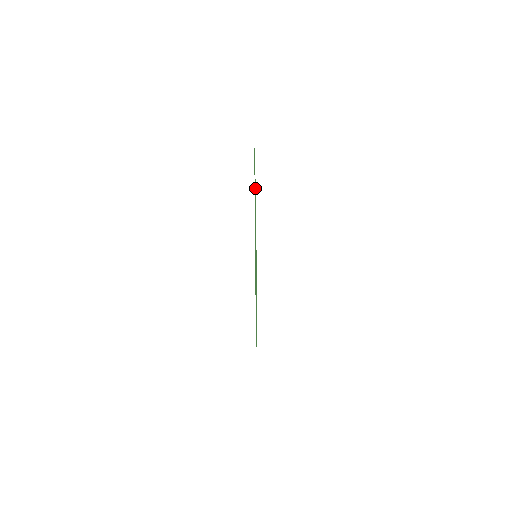
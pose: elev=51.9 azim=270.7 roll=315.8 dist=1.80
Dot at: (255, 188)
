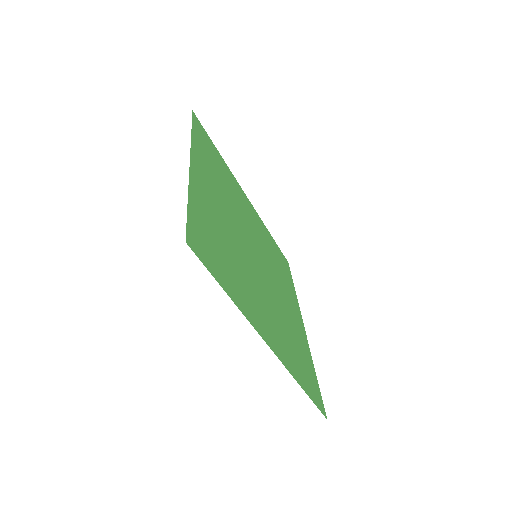
Dot at: (201, 169)
